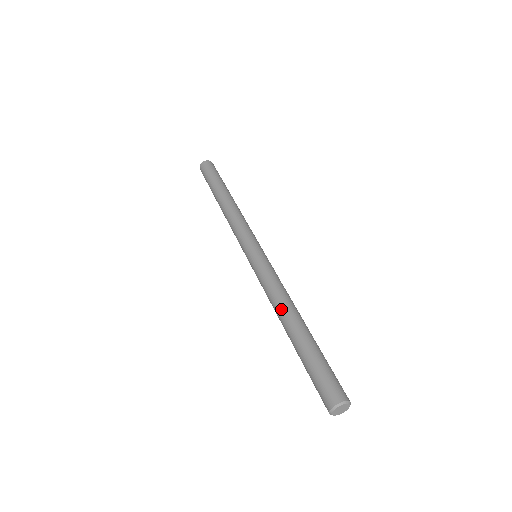
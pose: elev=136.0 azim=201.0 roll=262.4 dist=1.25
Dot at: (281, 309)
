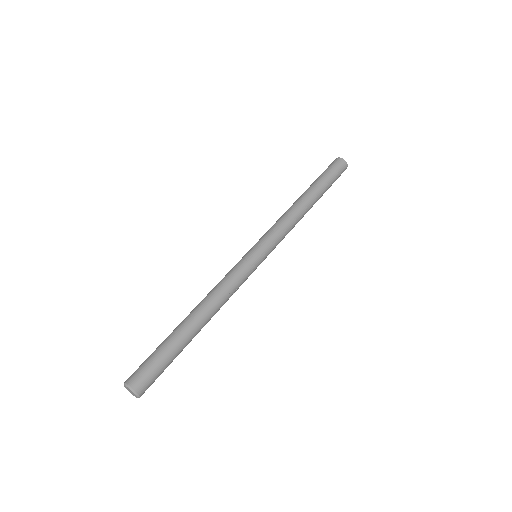
Dot at: (201, 301)
